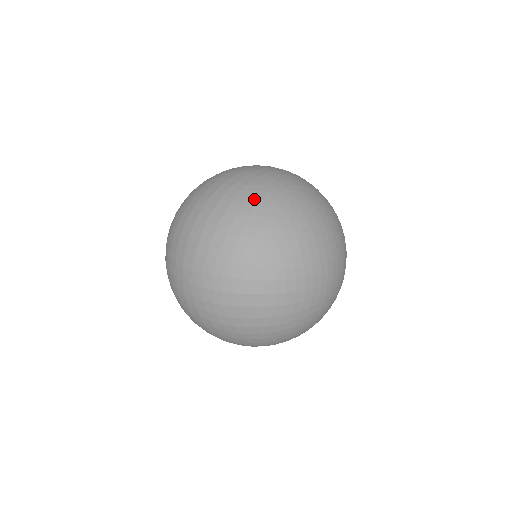
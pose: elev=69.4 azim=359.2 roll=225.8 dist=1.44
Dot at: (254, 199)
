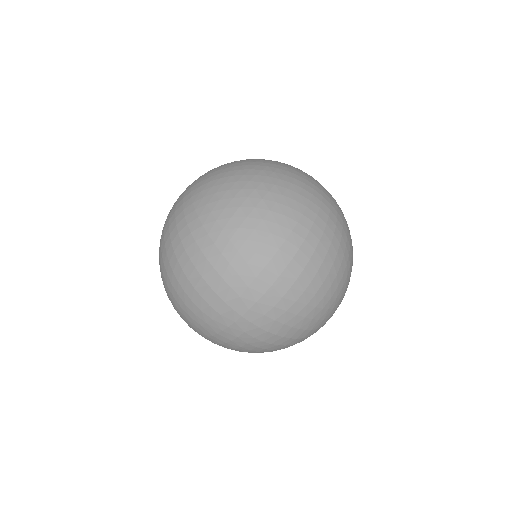
Dot at: (340, 255)
